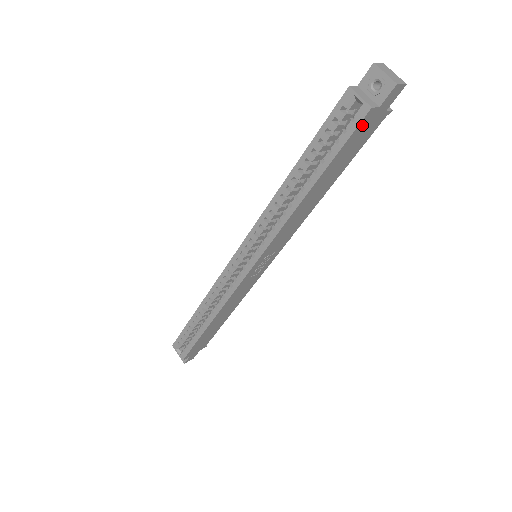
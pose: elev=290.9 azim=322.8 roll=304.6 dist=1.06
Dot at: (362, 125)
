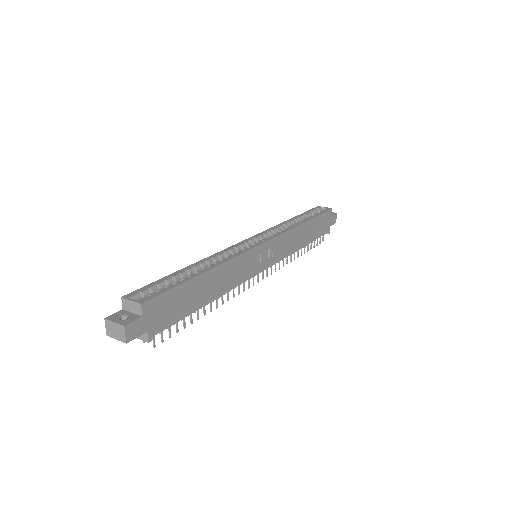
Dot at: (327, 214)
